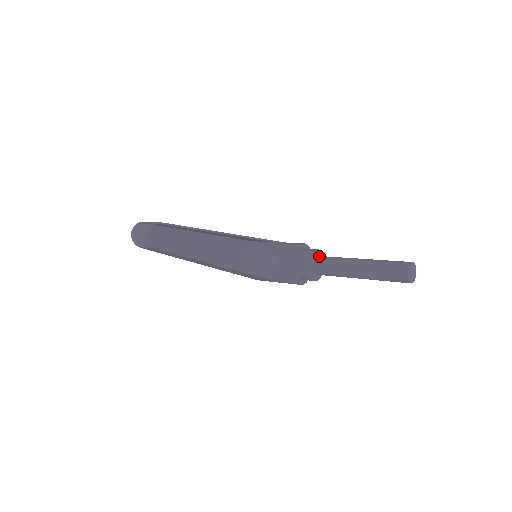
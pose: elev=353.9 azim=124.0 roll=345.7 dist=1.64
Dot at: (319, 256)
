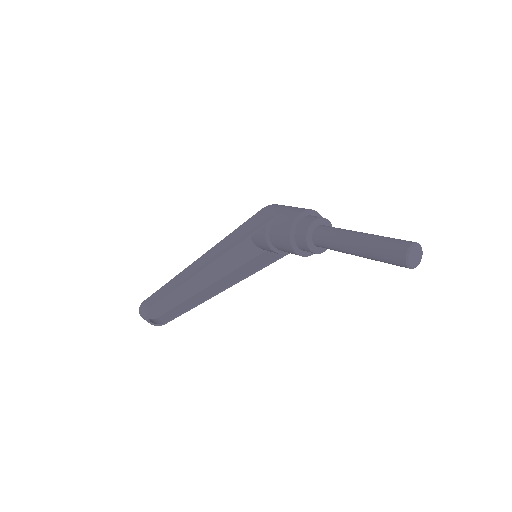
Dot at: (316, 232)
